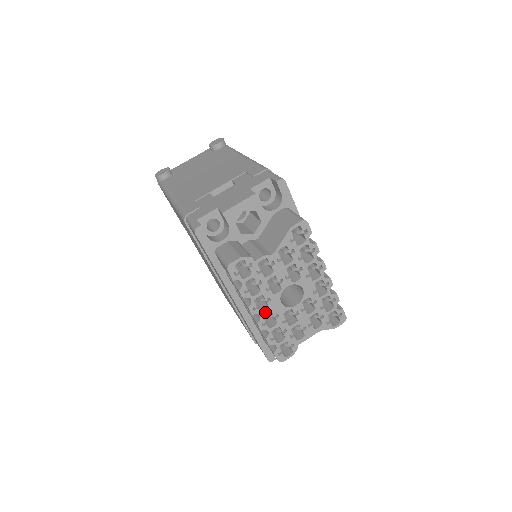
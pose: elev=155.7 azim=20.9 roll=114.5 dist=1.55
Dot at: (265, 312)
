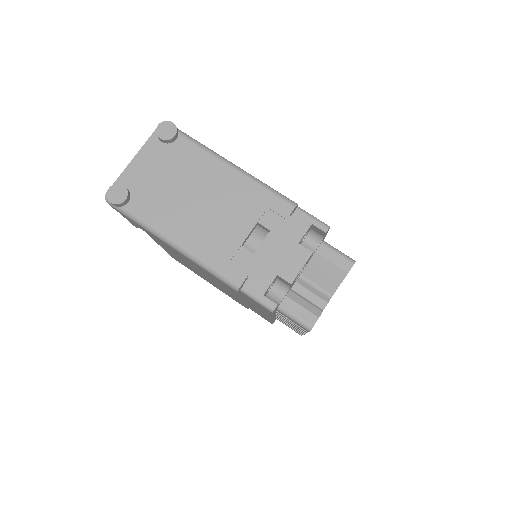
Dot at: occluded
